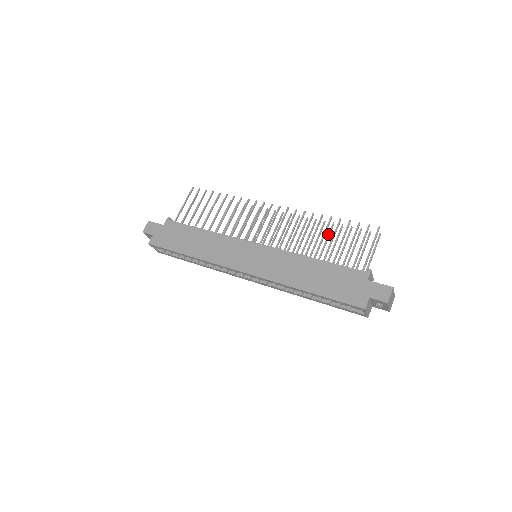
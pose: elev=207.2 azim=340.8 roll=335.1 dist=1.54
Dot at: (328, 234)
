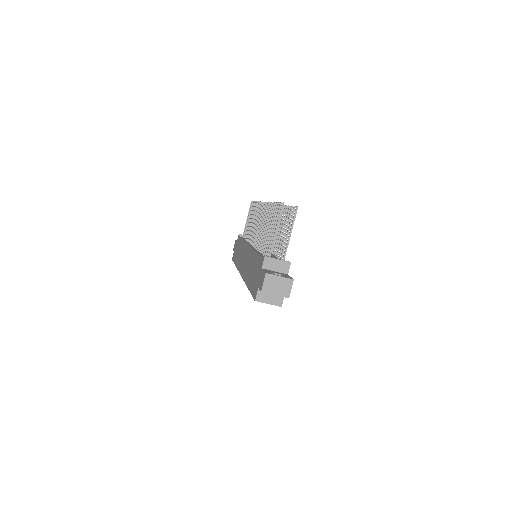
Dot at: (281, 220)
